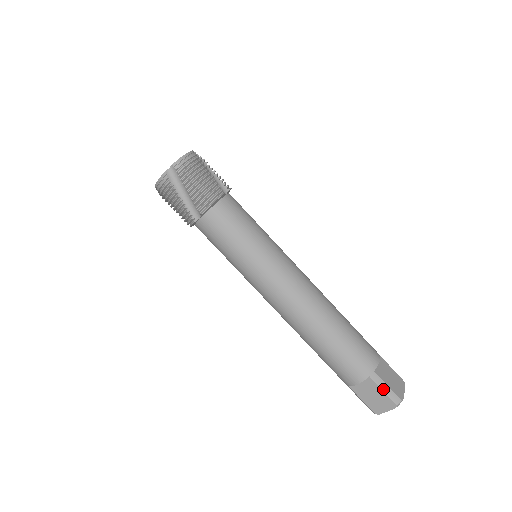
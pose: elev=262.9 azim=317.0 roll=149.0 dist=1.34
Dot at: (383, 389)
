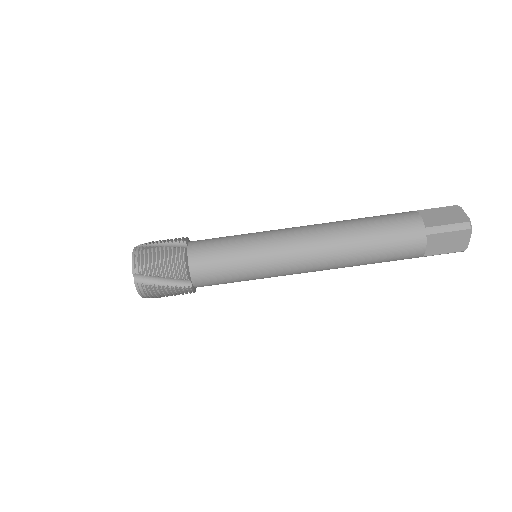
Dot at: (446, 231)
